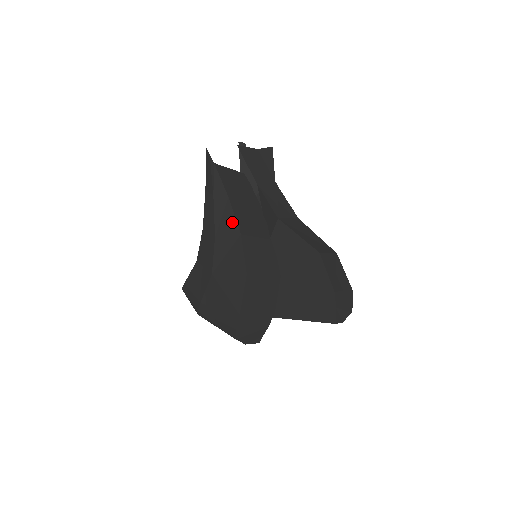
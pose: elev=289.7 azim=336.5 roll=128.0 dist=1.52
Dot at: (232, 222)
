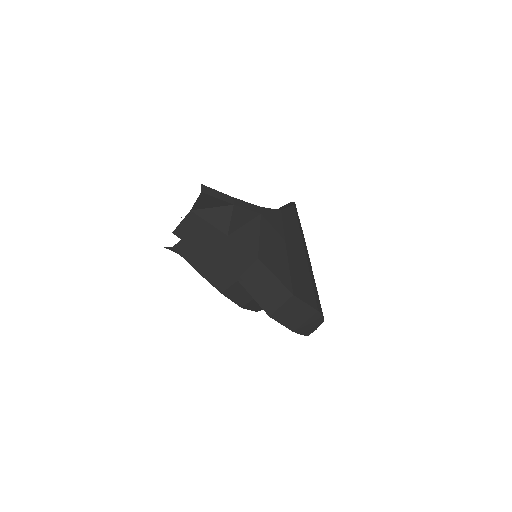
Dot at: (212, 283)
